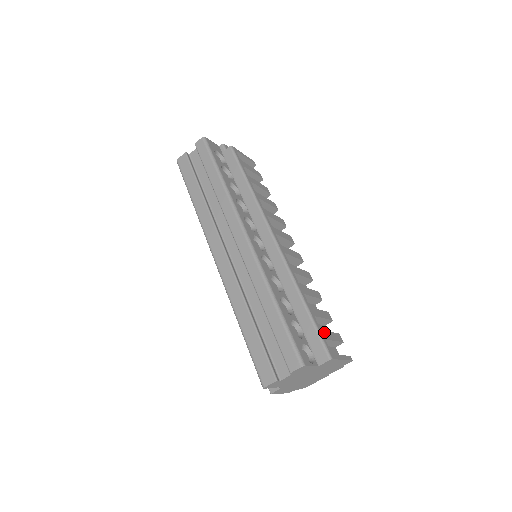
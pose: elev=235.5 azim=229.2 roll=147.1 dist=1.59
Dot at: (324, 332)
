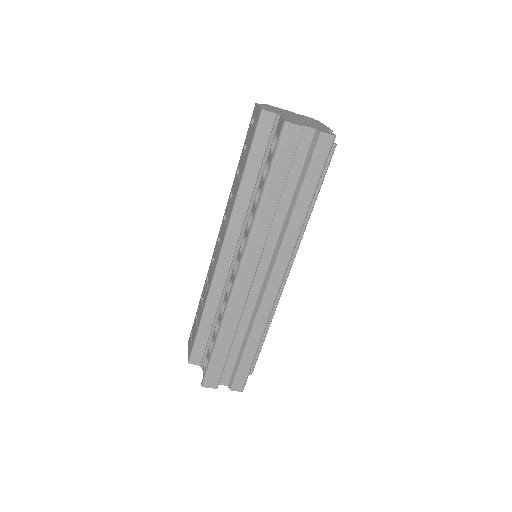
Dot at: occluded
